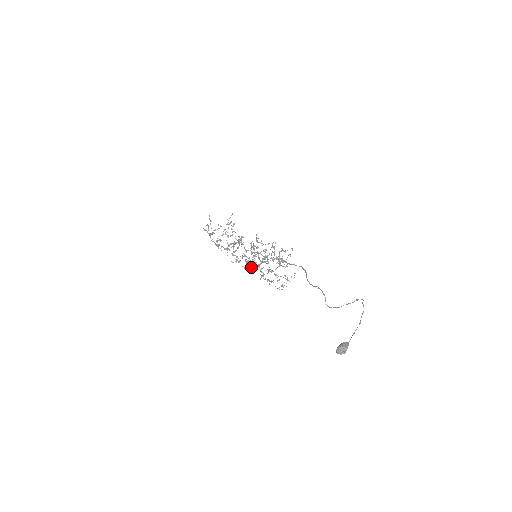
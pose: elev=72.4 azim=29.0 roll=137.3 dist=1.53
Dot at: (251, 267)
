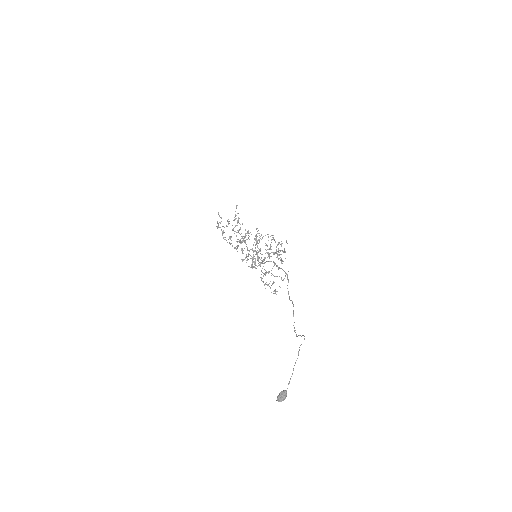
Dot at: (256, 265)
